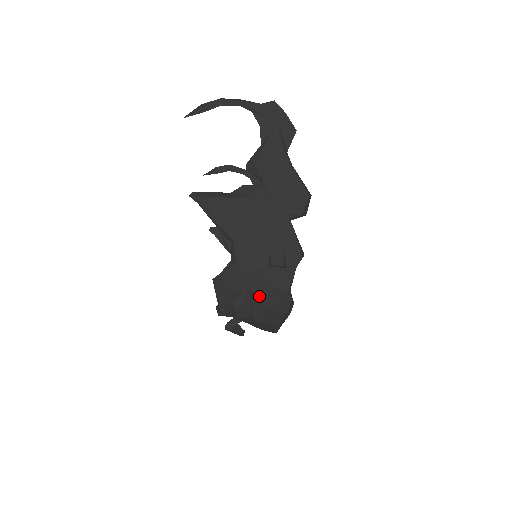
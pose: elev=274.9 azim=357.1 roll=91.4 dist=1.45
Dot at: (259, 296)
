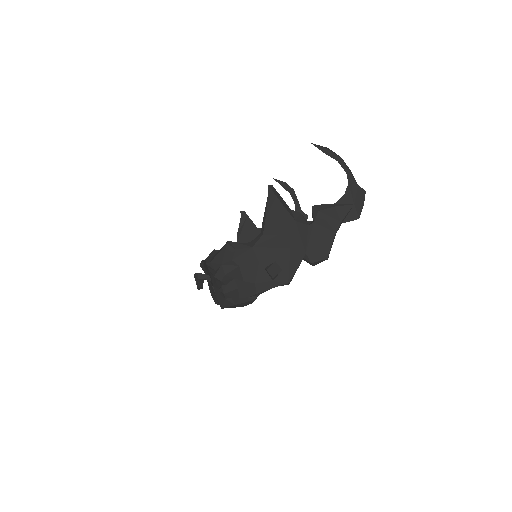
Dot at: (241, 278)
